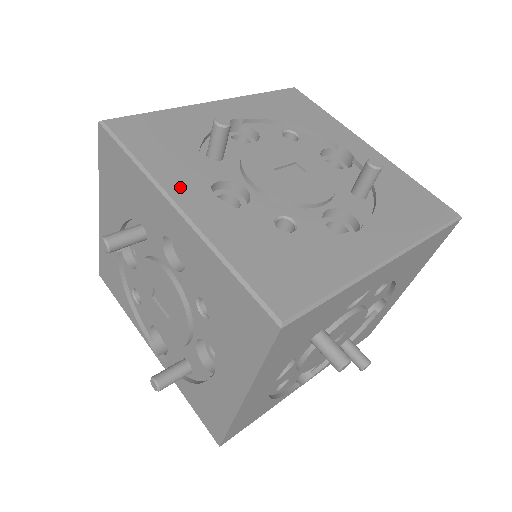
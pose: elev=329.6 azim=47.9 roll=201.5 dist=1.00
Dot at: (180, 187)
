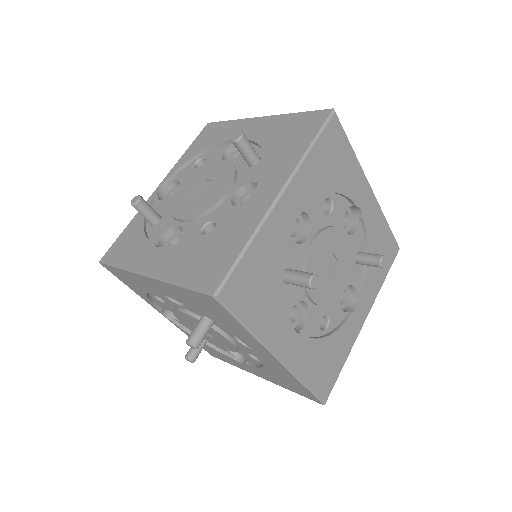
Dot at: (278, 339)
